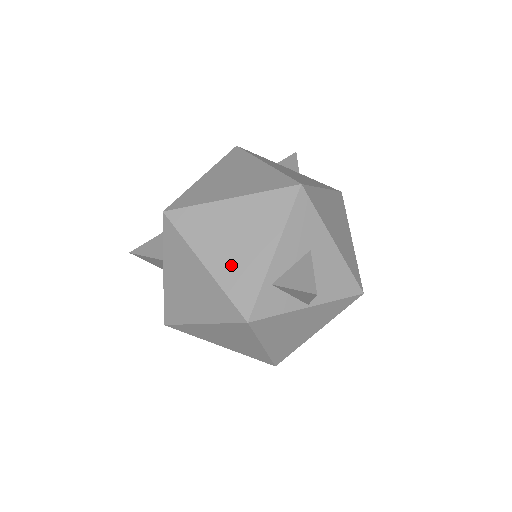
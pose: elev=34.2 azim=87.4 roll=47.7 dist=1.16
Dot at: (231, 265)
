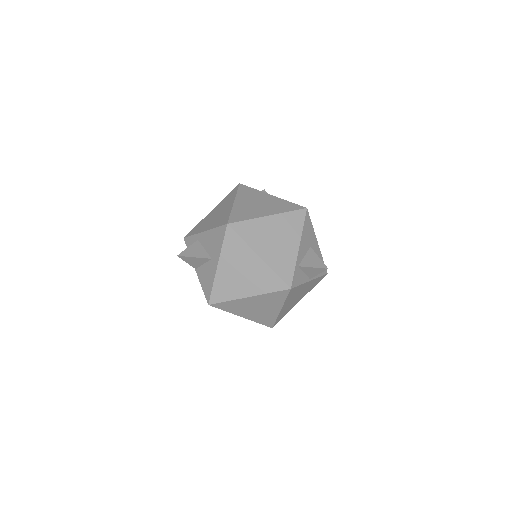
Dot at: (276, 256)
